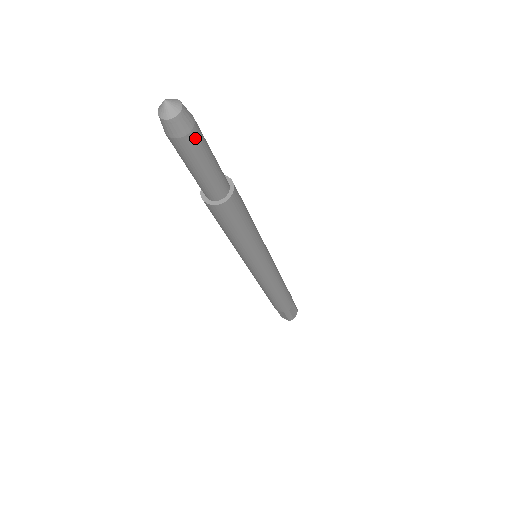
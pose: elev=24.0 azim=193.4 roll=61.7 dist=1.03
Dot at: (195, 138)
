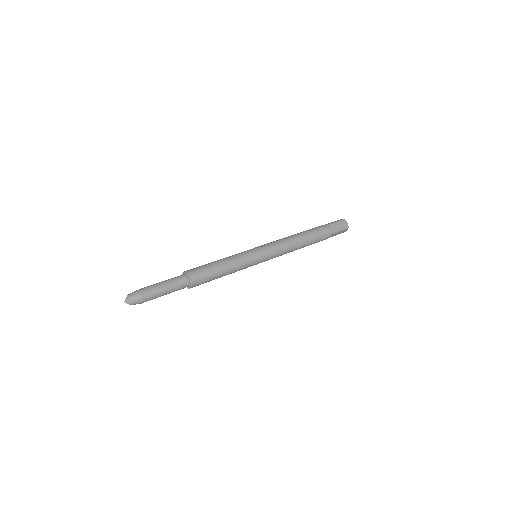
Dot at: (146, 301)
